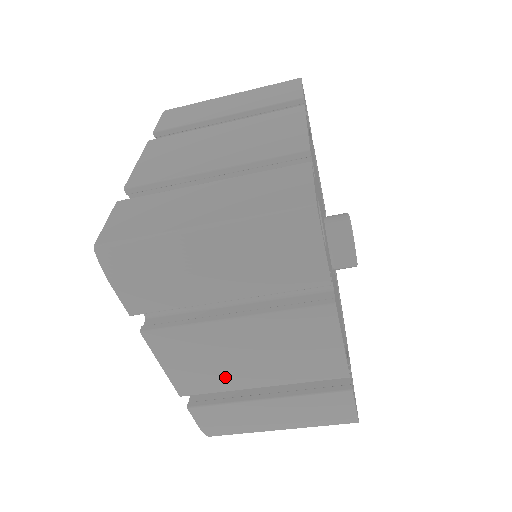
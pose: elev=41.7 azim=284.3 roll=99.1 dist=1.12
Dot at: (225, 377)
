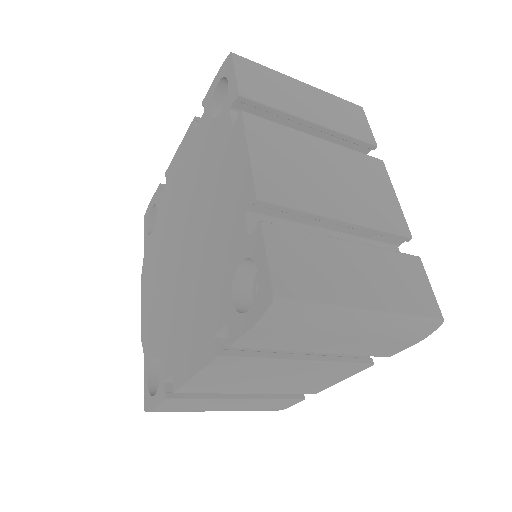
Dot at: (234, 387)
